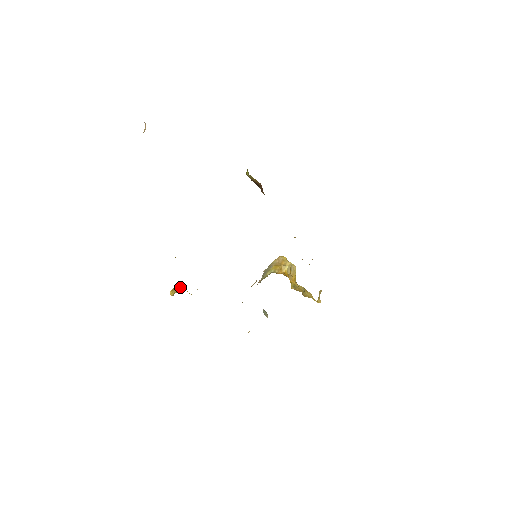
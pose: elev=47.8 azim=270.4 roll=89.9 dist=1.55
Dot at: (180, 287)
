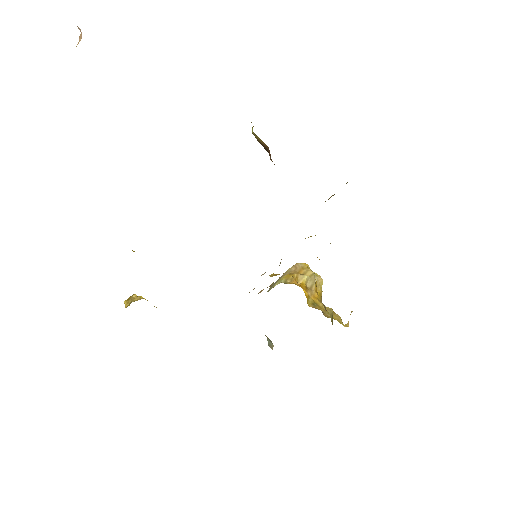
Dot at: (139, 296)
